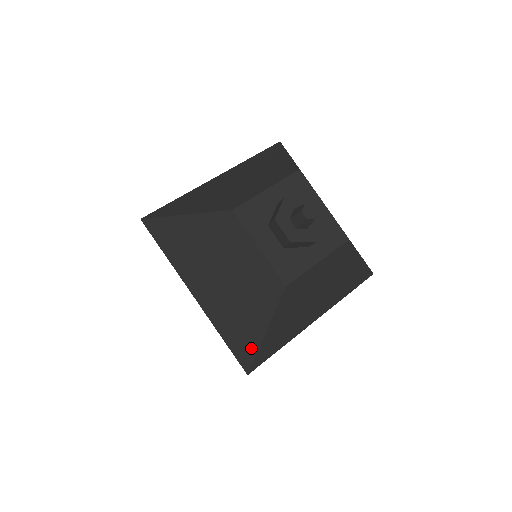
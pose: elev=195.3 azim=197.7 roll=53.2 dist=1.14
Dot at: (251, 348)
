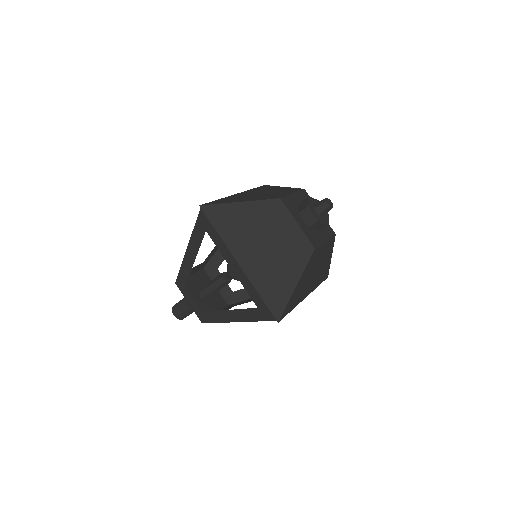
Dot at: (284, 299)
